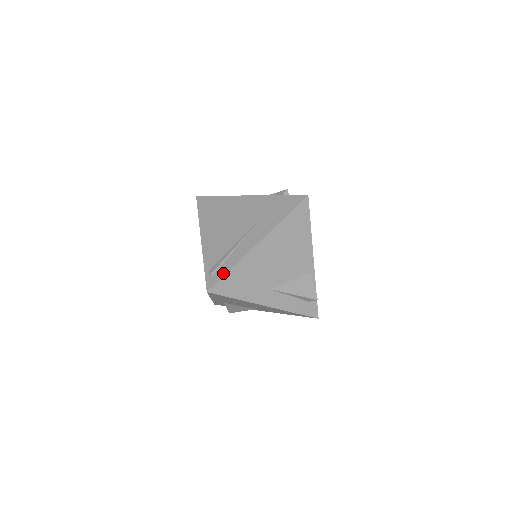
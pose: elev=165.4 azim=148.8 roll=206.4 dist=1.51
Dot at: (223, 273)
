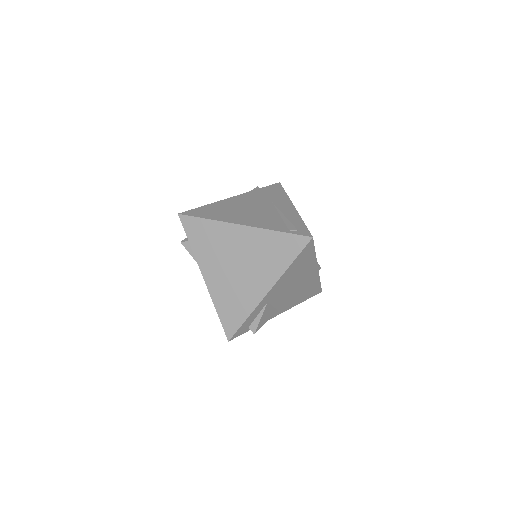
Dot at: (303, 225)
